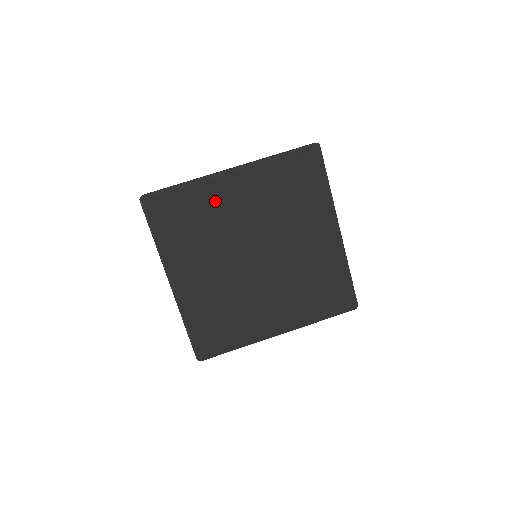
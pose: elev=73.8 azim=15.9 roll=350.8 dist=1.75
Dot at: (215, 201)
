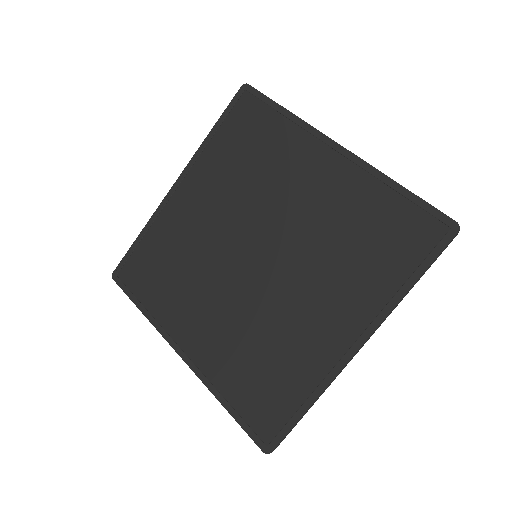
Dot at: (290, 159)
